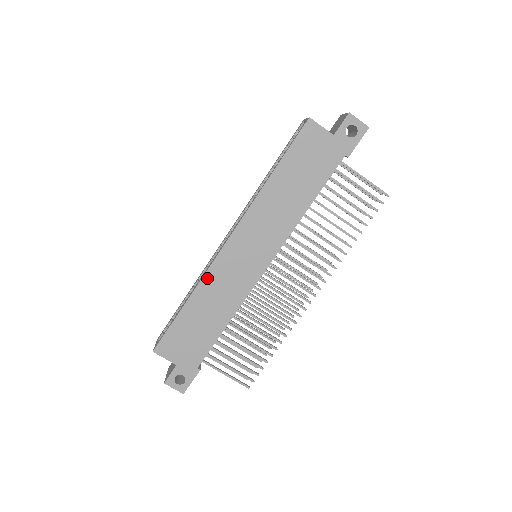
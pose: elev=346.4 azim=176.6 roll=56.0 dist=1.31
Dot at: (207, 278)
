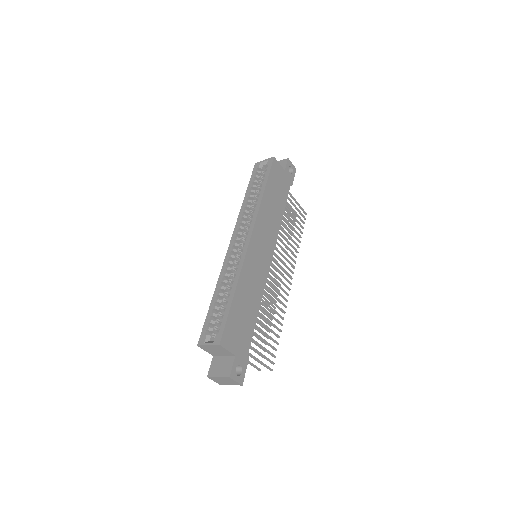
Dot at: (244, 269)
